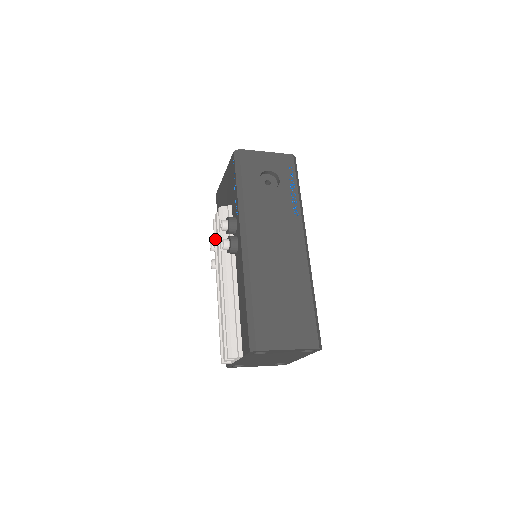
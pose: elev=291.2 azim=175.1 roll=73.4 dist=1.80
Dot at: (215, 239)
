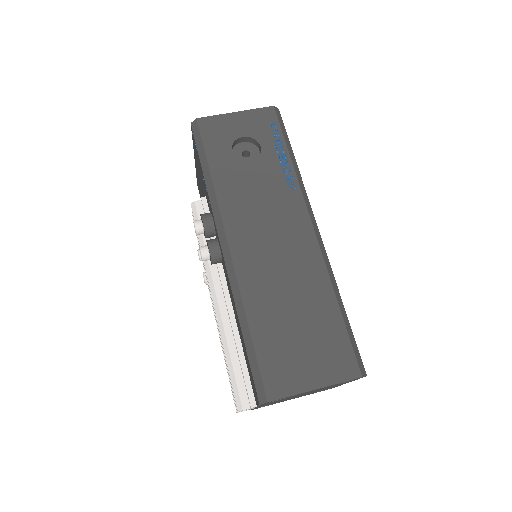
Dot at: occluded
